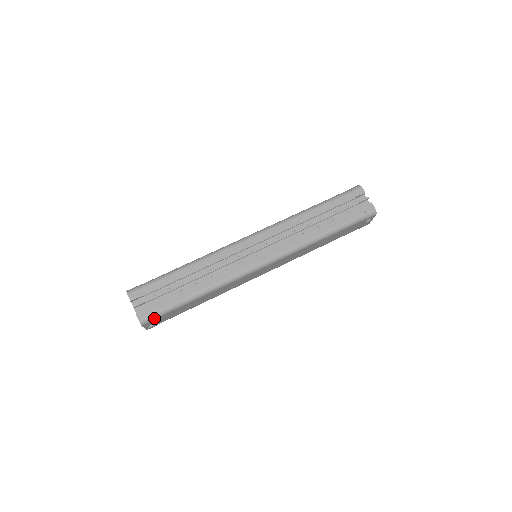
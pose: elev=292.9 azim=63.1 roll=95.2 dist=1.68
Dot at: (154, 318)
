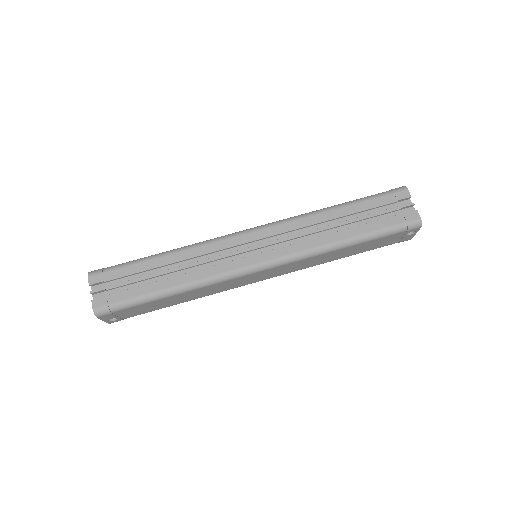
Dot at: (113, 311)
